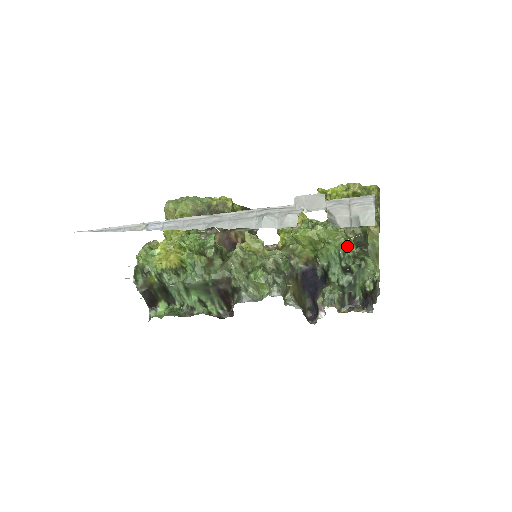
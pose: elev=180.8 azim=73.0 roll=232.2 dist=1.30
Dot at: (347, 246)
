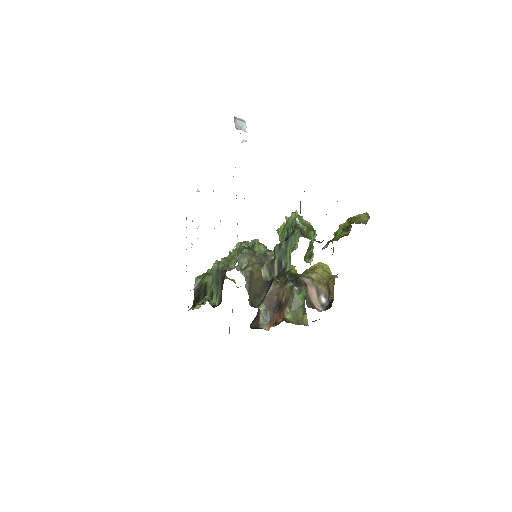
Dot at: (295, 219)
